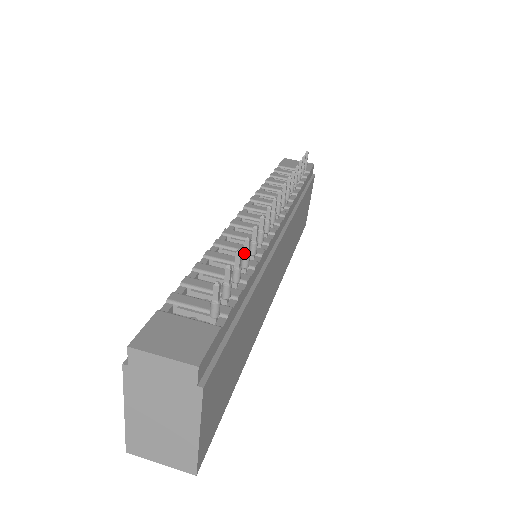
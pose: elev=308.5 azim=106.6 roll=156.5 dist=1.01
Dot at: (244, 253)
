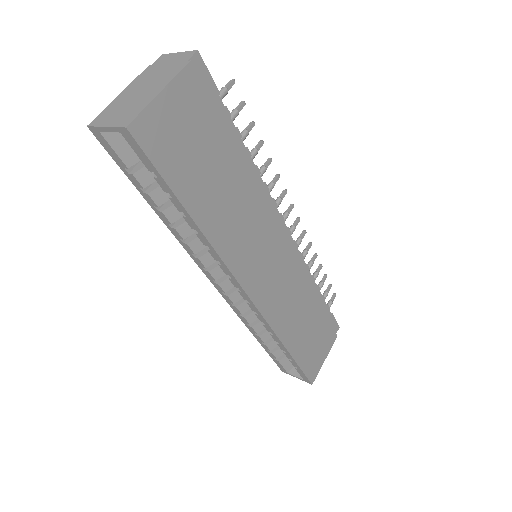
Dot at: (255, 148)
